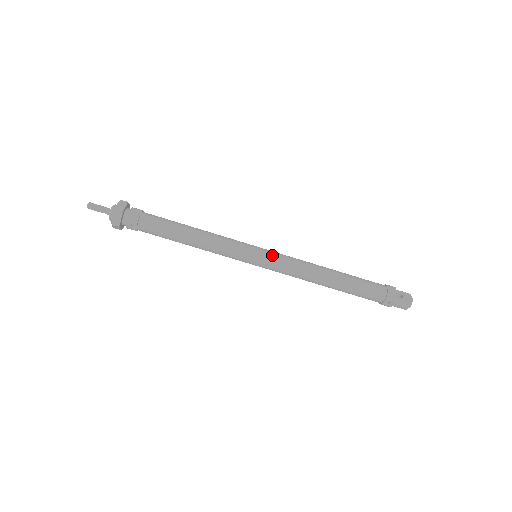
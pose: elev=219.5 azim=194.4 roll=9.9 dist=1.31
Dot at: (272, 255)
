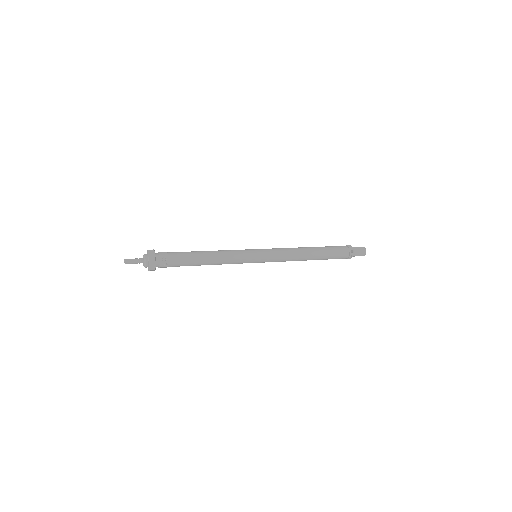
Dot at: (266, 249)
